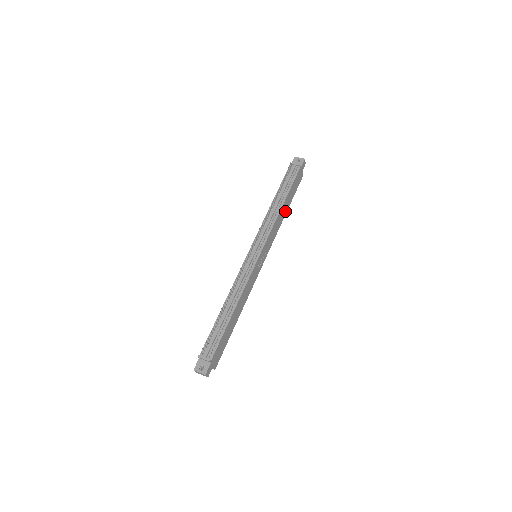
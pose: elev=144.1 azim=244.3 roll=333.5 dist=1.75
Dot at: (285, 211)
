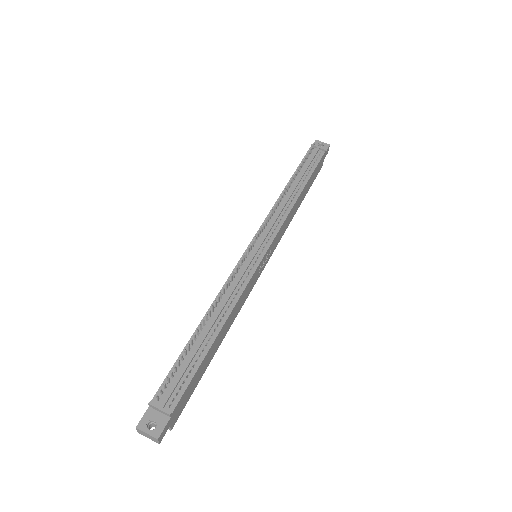
Dot at: (298, 205)
